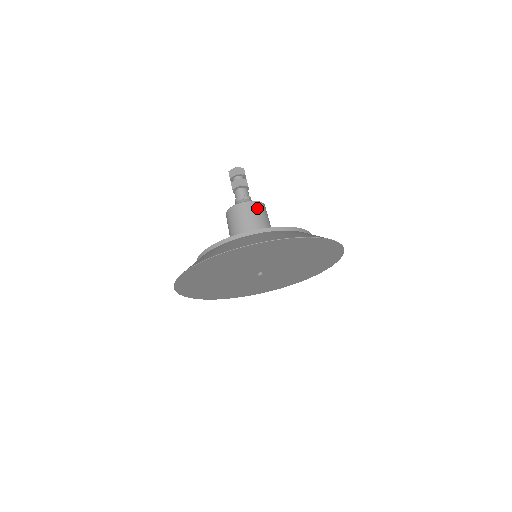
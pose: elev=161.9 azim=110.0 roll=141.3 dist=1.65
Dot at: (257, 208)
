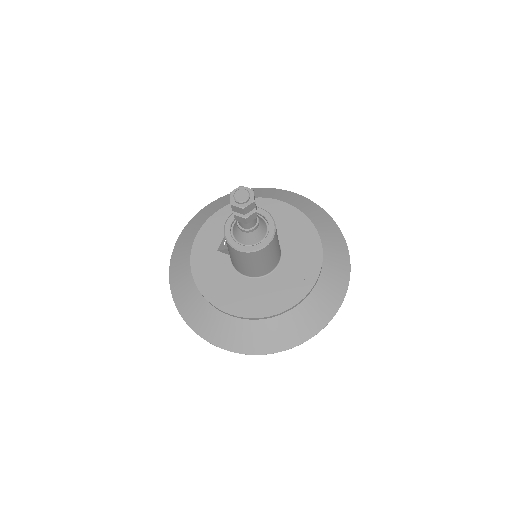
Dot at: (241, 256)
